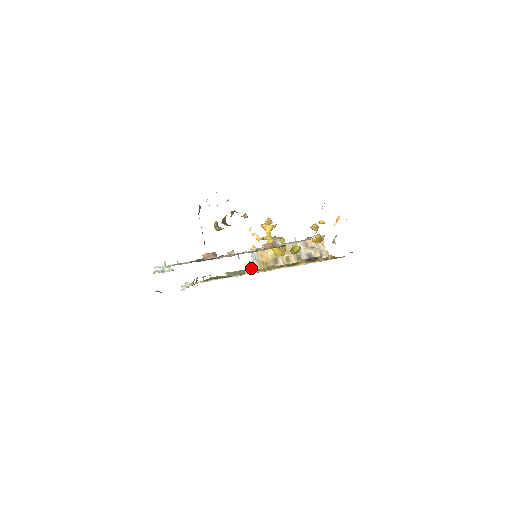
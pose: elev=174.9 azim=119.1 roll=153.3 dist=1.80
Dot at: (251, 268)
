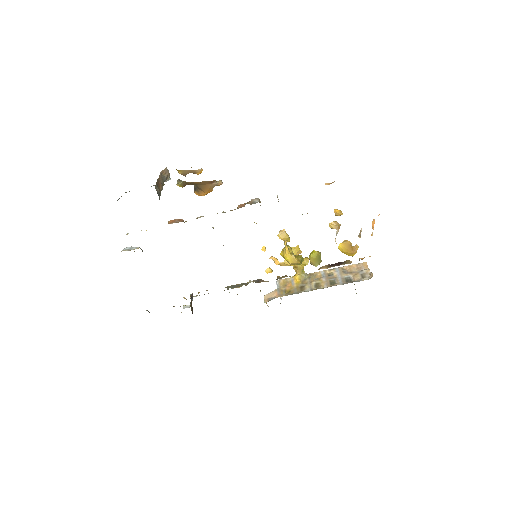
Dot at: (257, 280)
